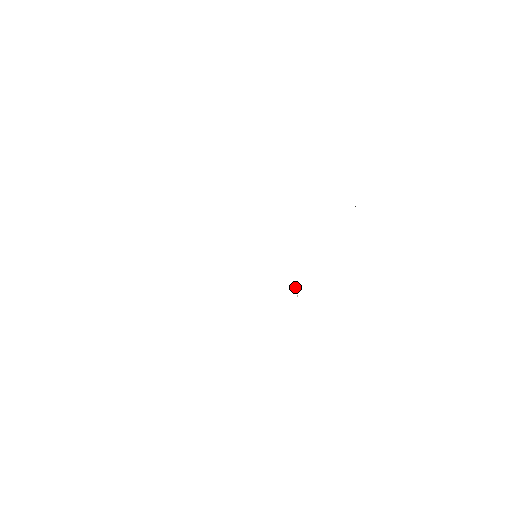
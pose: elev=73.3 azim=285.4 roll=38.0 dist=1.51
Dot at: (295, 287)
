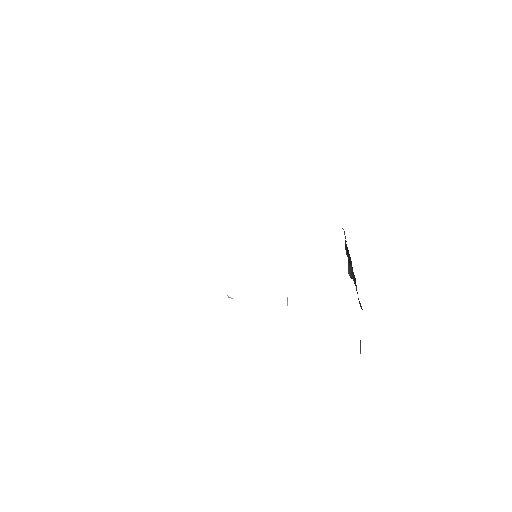
Dot at: occluded
